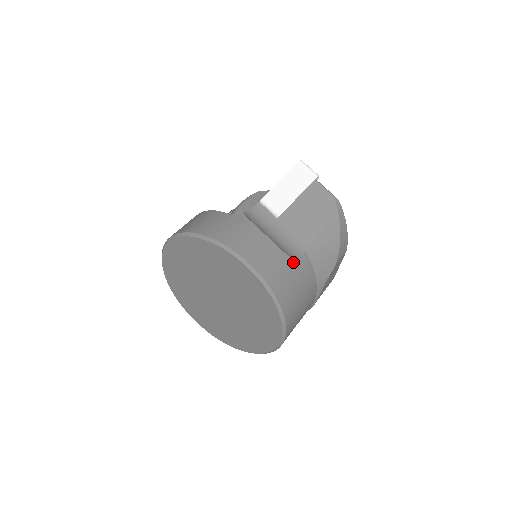
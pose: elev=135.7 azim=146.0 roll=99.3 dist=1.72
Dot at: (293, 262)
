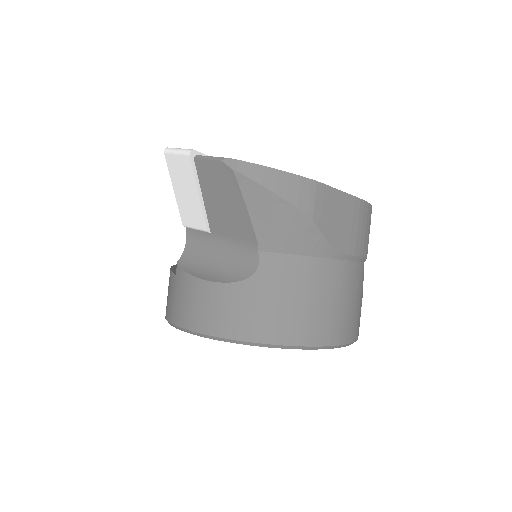
Dot at: (252, 282)
